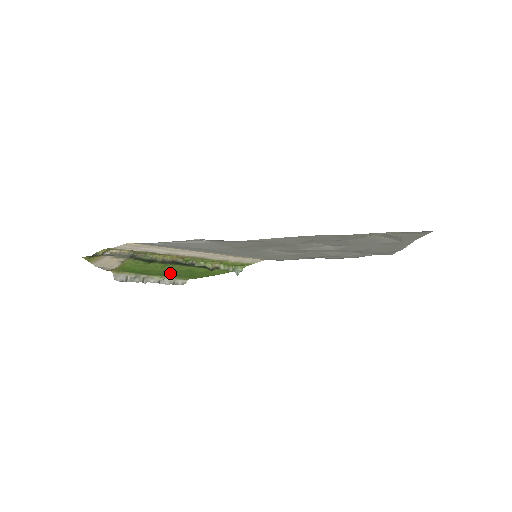
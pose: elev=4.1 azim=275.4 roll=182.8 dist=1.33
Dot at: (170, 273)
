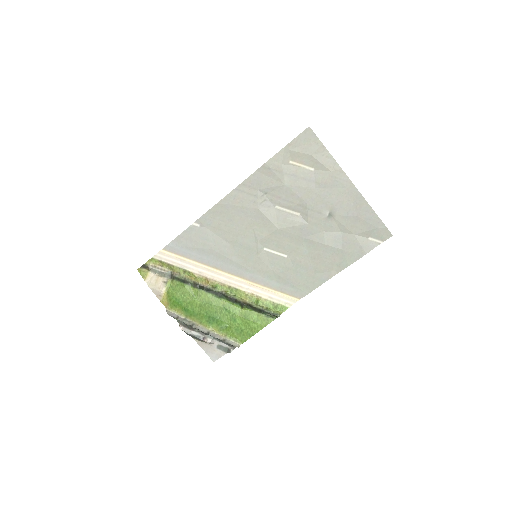
Dot at: (211, 313)
